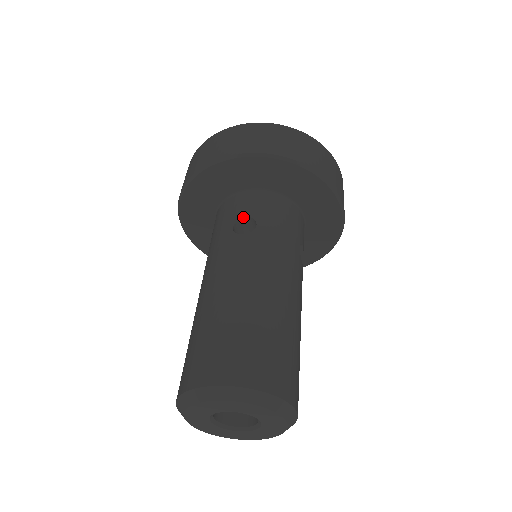
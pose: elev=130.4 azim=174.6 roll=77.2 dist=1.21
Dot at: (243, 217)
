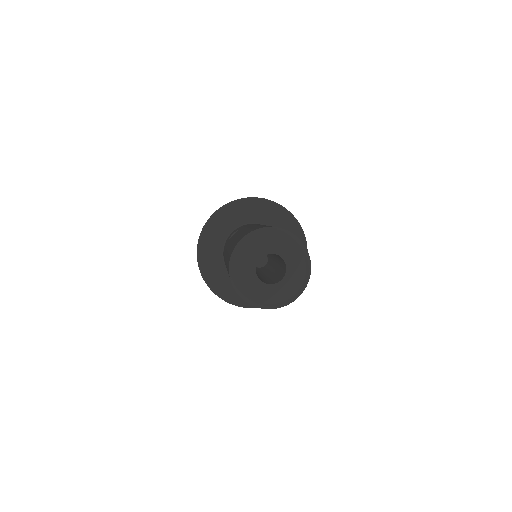
Dot at: occluded
